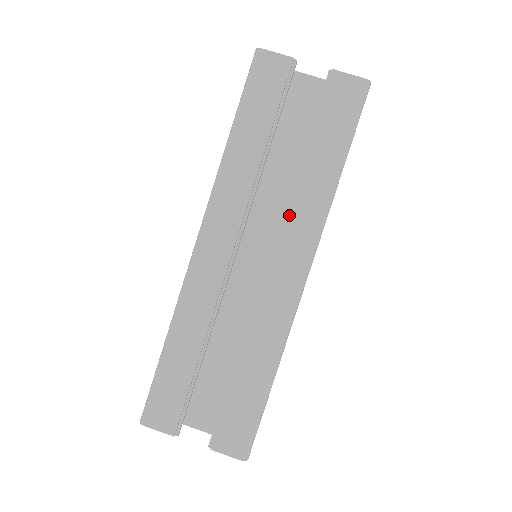
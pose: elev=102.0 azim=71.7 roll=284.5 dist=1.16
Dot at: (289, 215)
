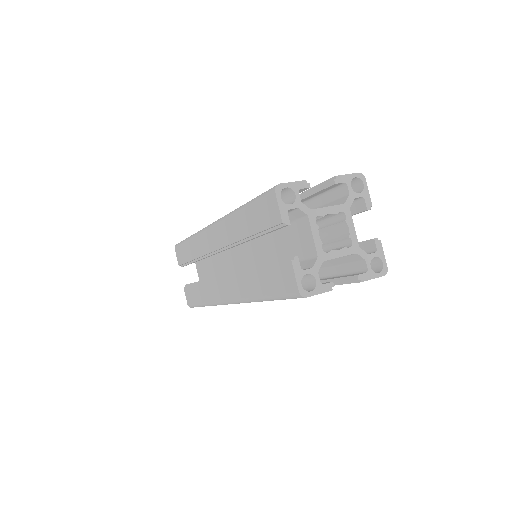
Dot at: (237, 276)
